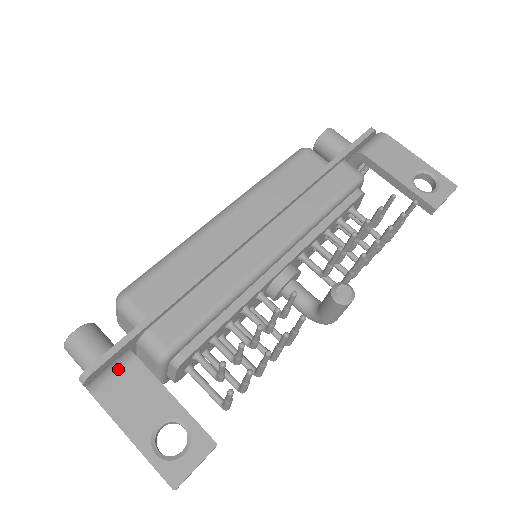
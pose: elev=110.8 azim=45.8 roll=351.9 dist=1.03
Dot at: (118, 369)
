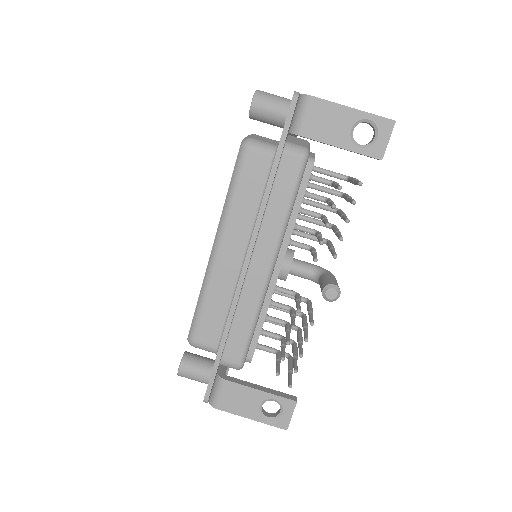
Dot at: (220, 391)
